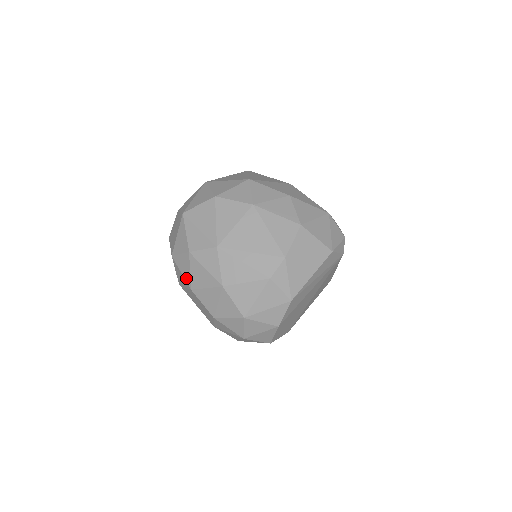
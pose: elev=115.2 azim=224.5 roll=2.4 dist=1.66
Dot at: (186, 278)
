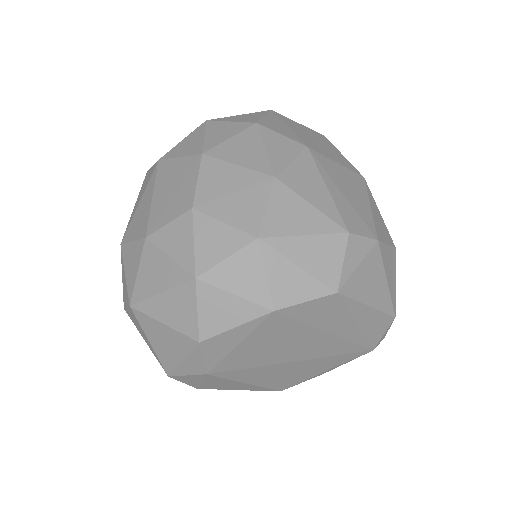
Dot at: (209, 142)
